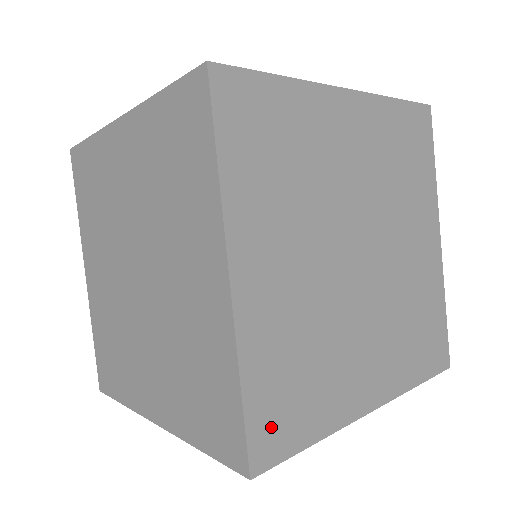
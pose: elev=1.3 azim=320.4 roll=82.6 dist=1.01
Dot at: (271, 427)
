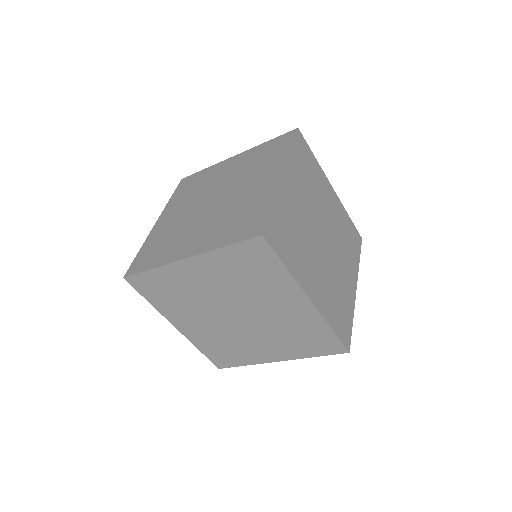
Dot at: (275, 232)
